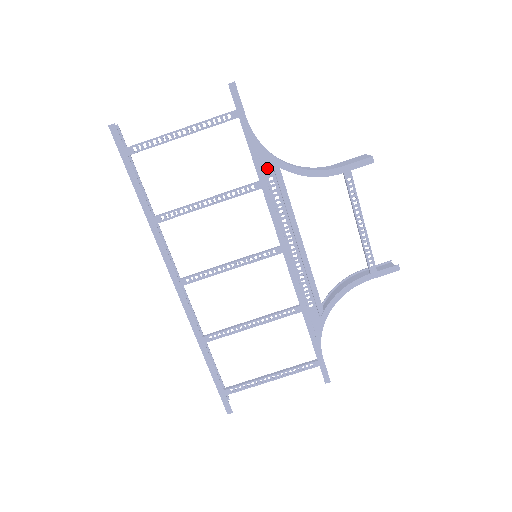
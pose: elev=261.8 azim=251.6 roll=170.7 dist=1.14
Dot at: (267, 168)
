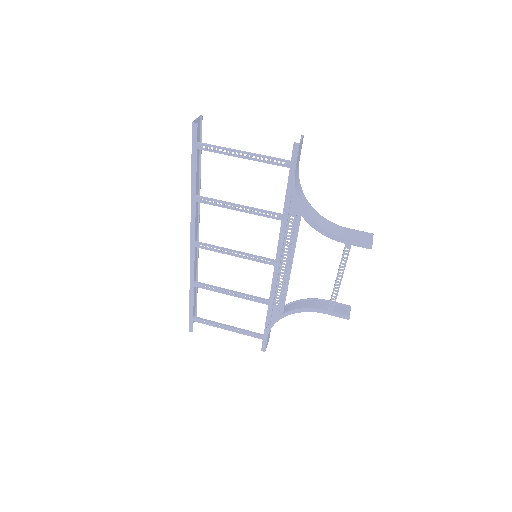
Dot at: (293, 209)
